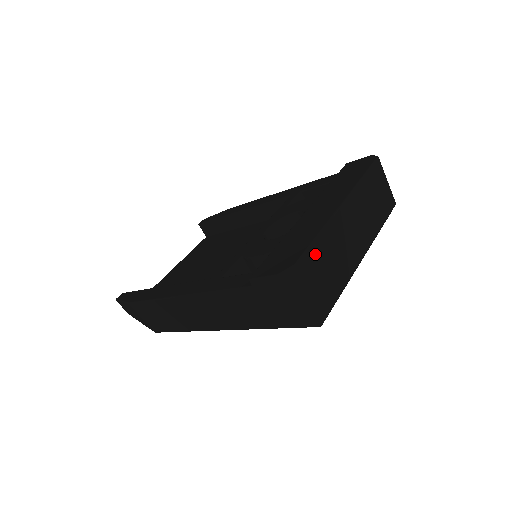
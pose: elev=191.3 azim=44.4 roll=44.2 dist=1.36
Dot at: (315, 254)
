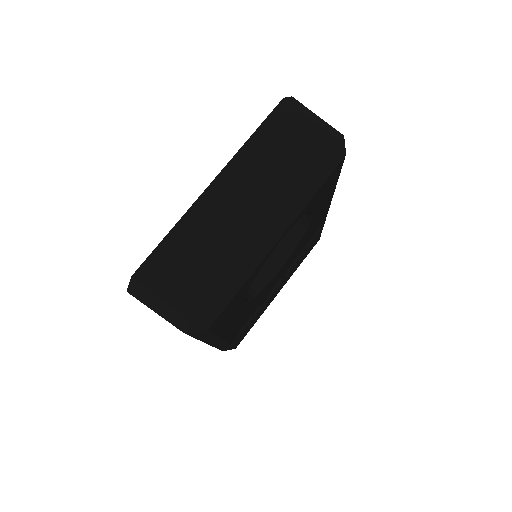
Dot at: (164, 256)
